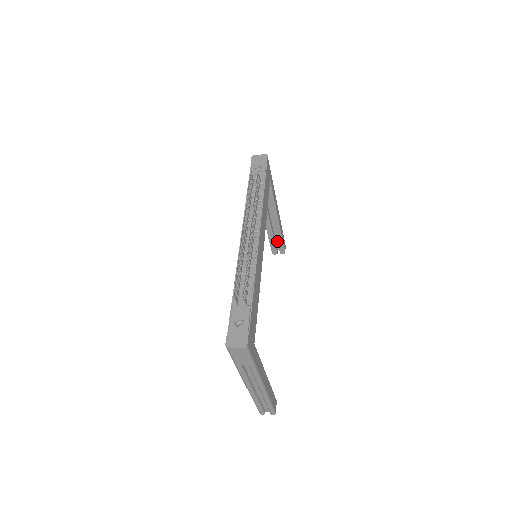
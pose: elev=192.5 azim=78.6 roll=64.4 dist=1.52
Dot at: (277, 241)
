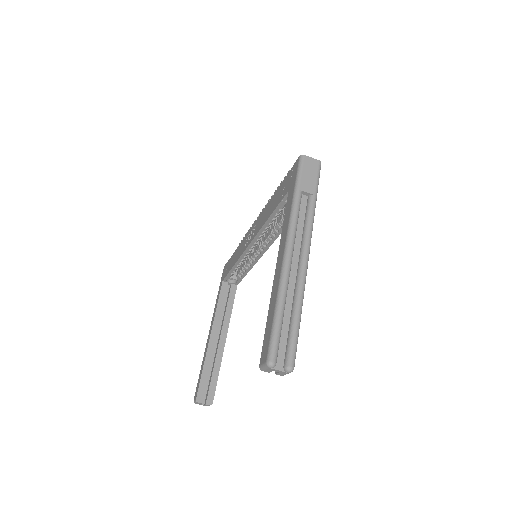
Dot at: (211, 377)
